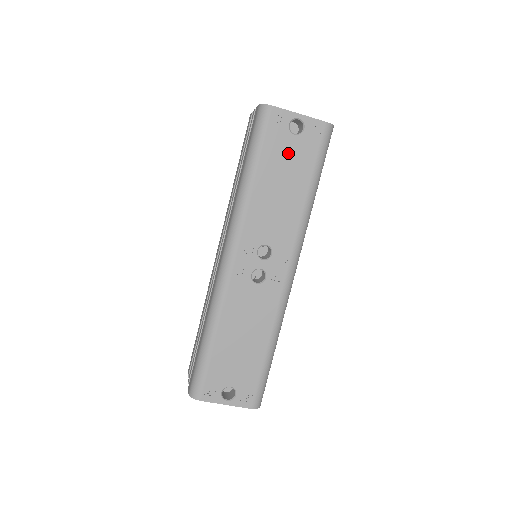
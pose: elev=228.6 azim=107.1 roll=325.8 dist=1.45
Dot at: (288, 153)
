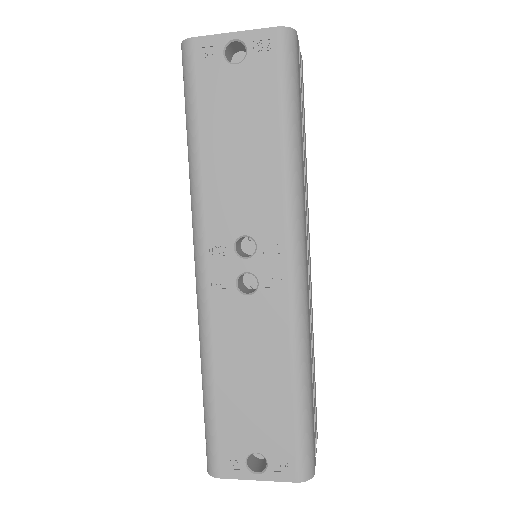
Dot at: (235, 94)
